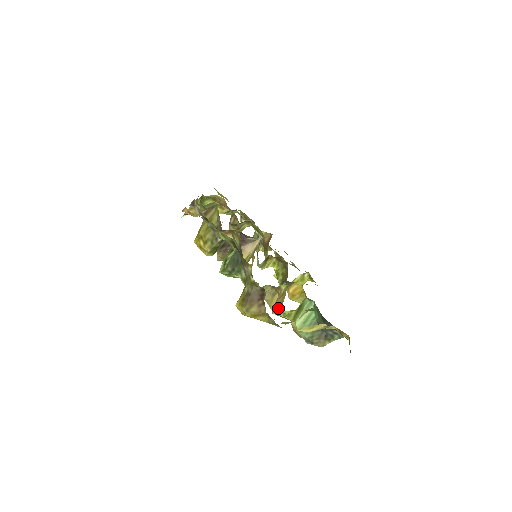
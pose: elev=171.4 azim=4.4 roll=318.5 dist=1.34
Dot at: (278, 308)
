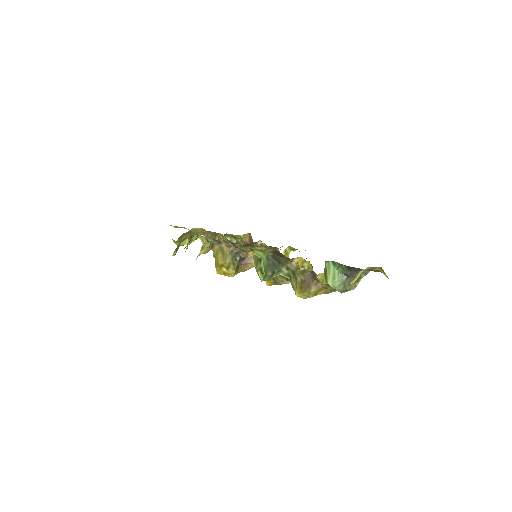
Dot at: occluded
